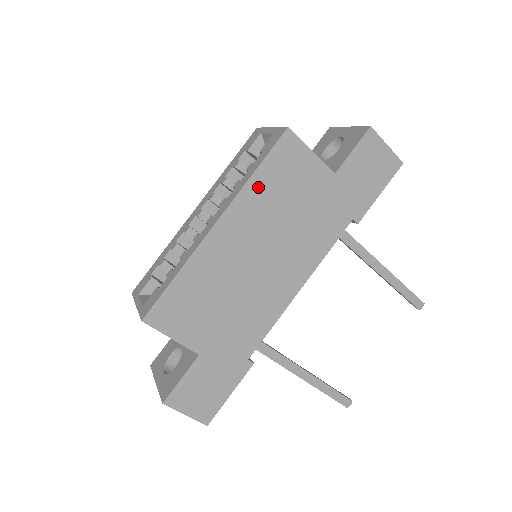
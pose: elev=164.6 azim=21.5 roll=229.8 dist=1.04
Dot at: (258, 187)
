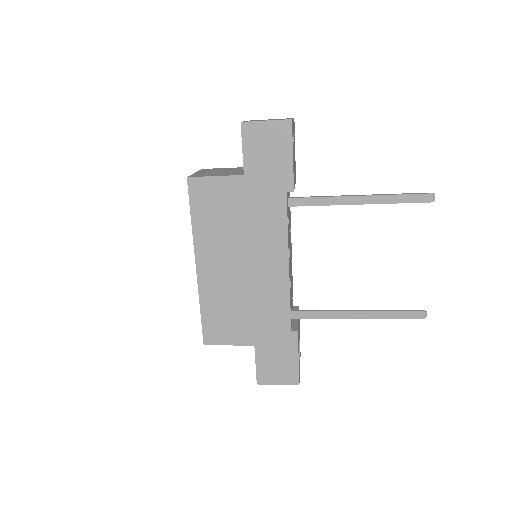
Dot at: (201, 227)
